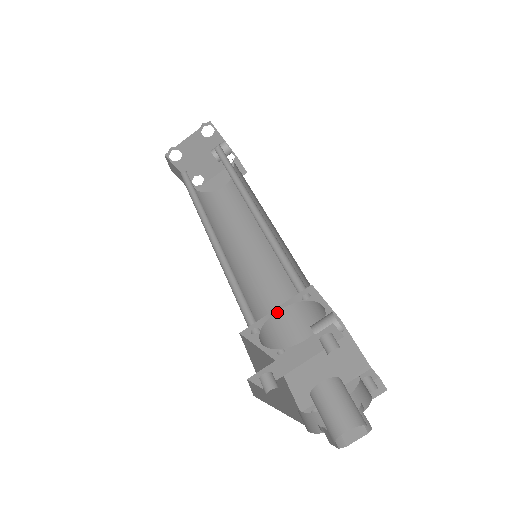
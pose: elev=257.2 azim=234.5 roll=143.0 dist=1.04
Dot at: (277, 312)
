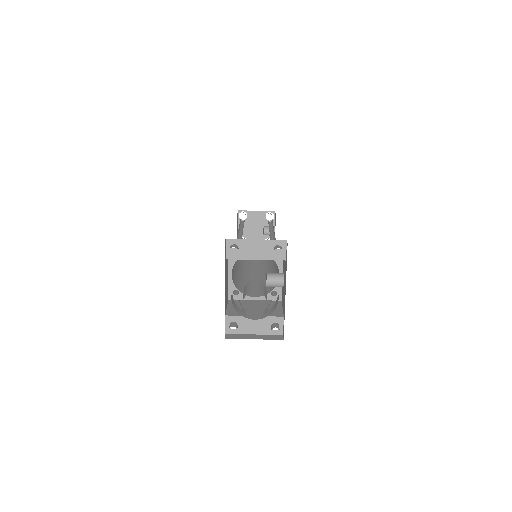
Dot at: occluded
